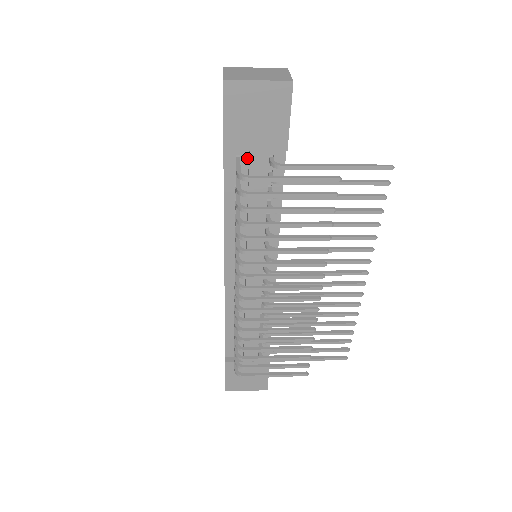
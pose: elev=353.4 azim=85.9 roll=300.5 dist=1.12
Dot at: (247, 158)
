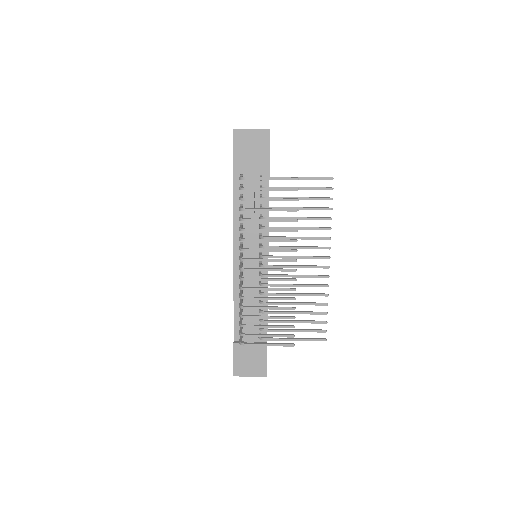
Dot at: occluded
